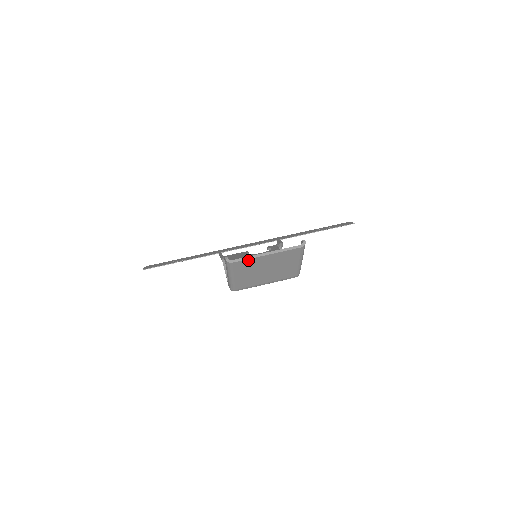
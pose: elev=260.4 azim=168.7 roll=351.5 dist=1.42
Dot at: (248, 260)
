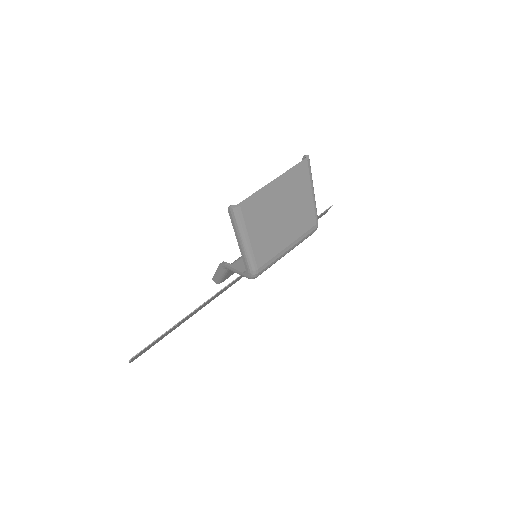
Dot at: (256, 197)
